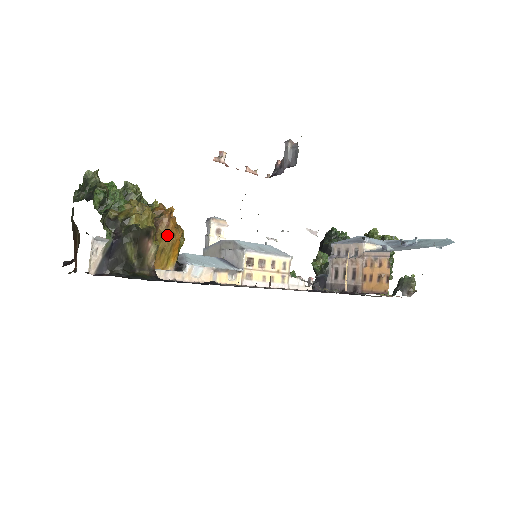
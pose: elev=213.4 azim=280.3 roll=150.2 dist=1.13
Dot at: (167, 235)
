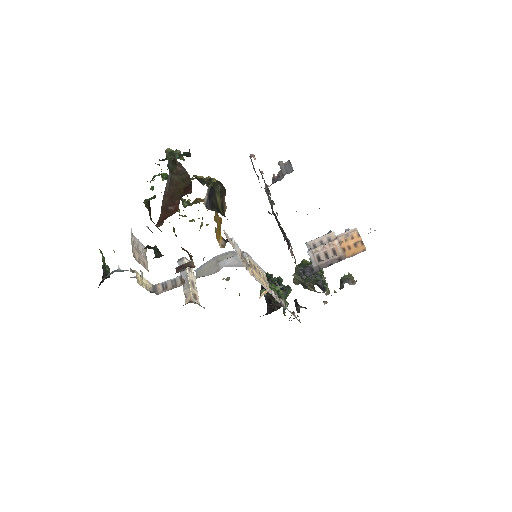
Dot at: (217, 213)
